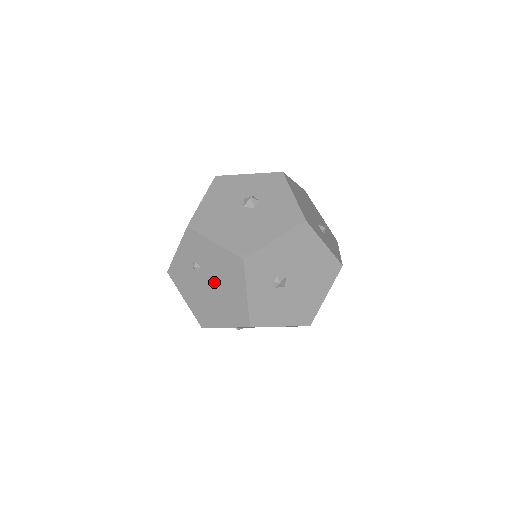
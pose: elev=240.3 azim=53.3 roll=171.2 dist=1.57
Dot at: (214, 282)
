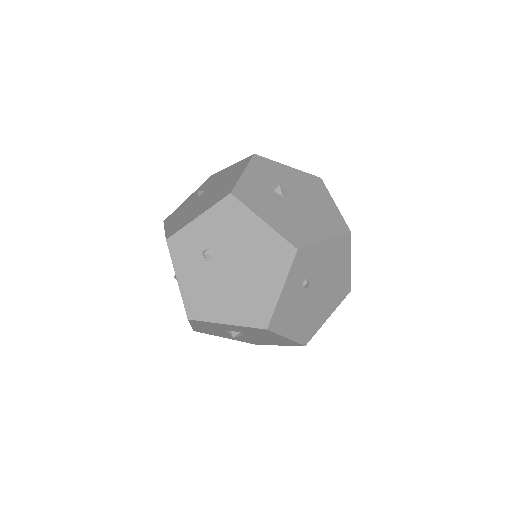
Dot at: (212, 190)
